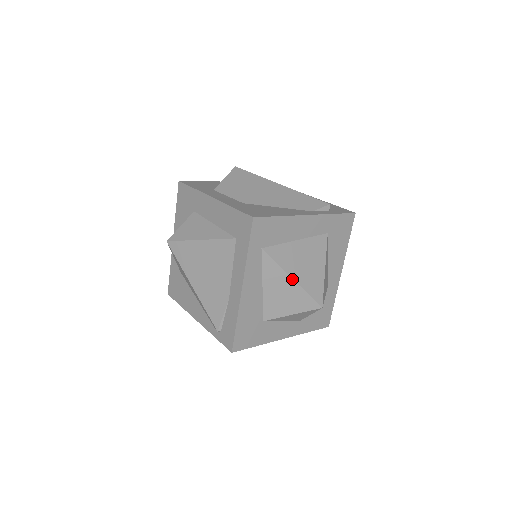
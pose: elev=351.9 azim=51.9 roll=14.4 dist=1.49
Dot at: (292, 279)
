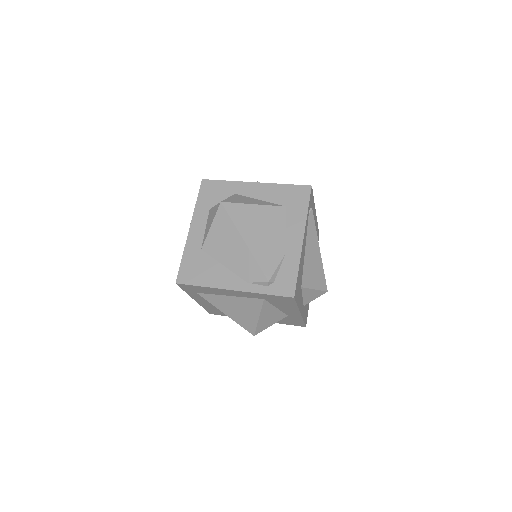
Dot at: (225, 314)
